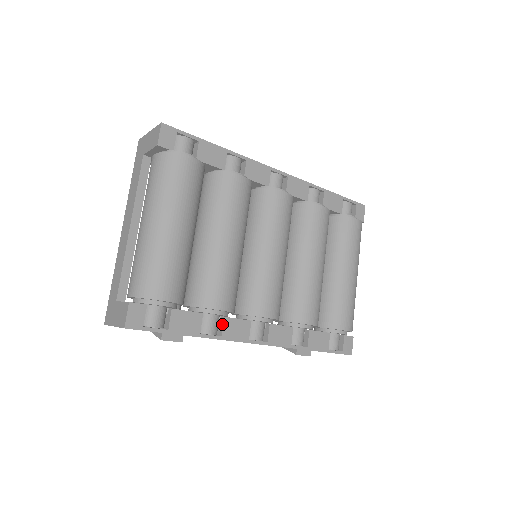
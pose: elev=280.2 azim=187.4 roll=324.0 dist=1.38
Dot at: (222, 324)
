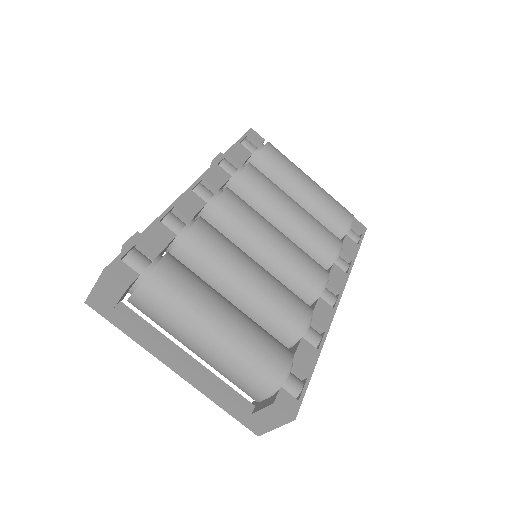
Dot at: (314, 325)
